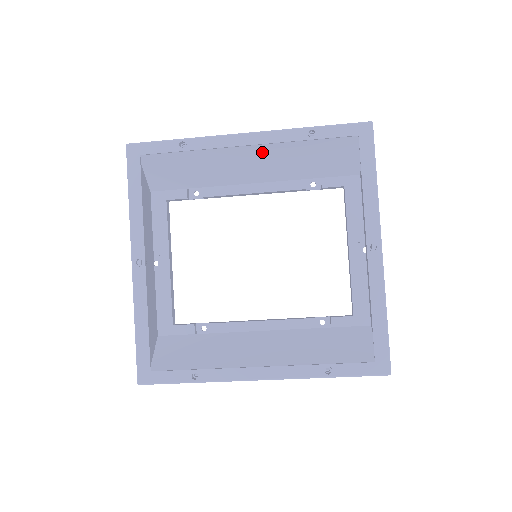
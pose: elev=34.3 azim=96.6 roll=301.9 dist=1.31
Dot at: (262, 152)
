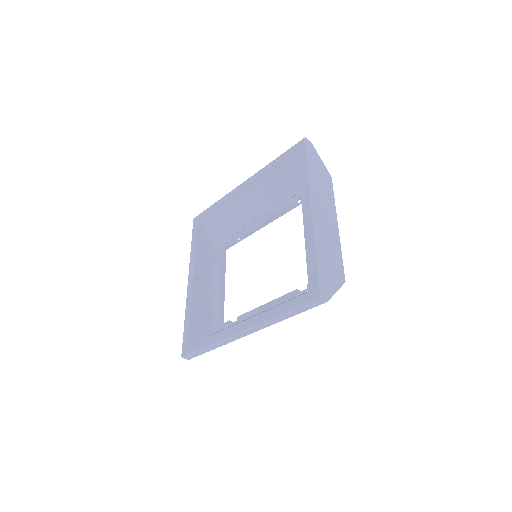
Dot at: (257, 191)
